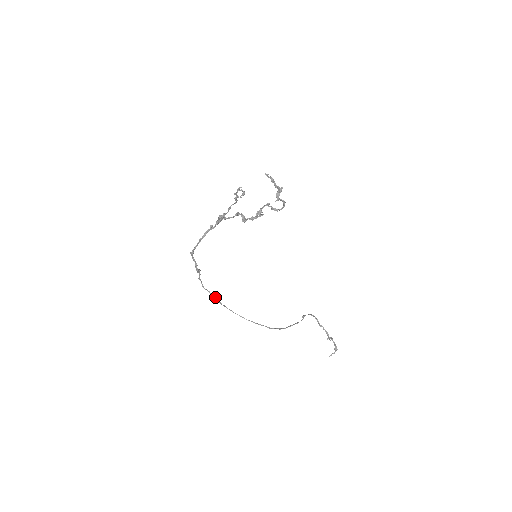
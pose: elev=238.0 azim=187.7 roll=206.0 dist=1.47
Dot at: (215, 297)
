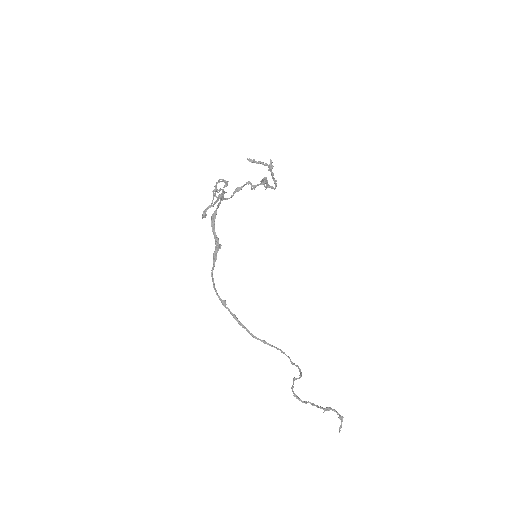
Dot at: (230, 312)
